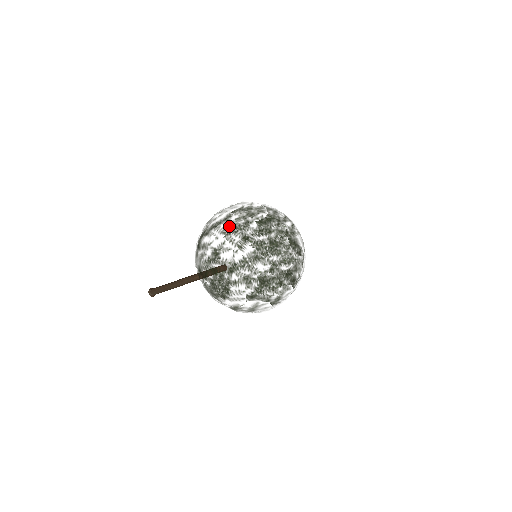
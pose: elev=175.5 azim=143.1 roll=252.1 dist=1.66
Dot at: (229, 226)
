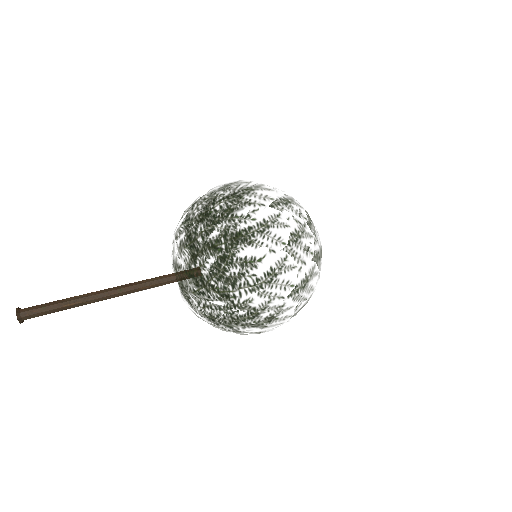
Dot at: (286, 232)
